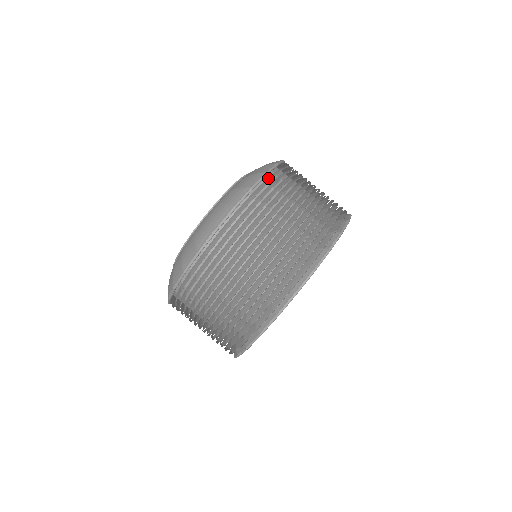
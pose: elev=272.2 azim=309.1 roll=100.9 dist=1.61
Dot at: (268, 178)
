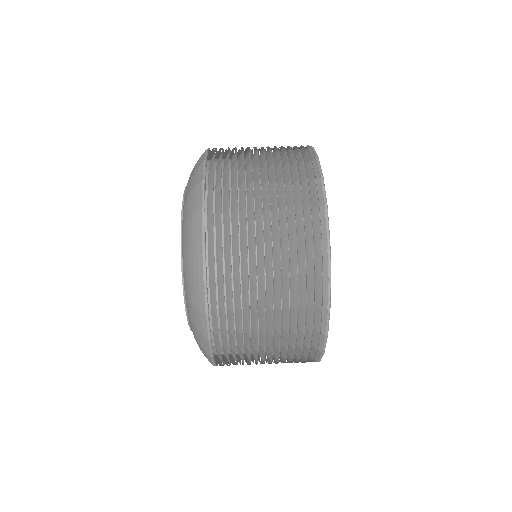
Dot at: occluded
